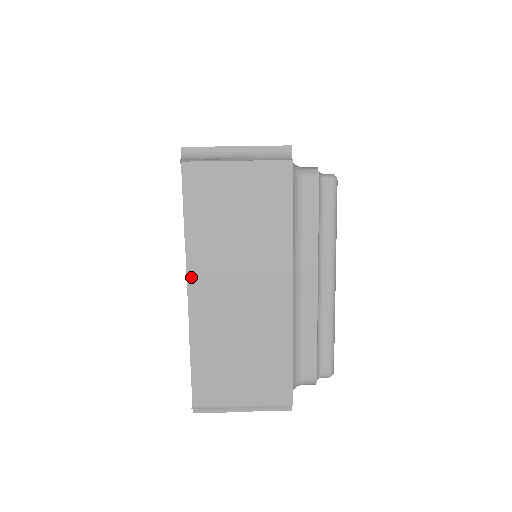
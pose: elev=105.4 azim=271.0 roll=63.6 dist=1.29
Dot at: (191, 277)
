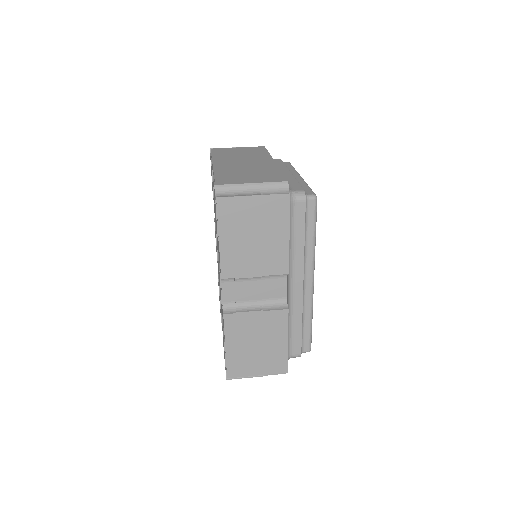
Dot at: (215, 162)
